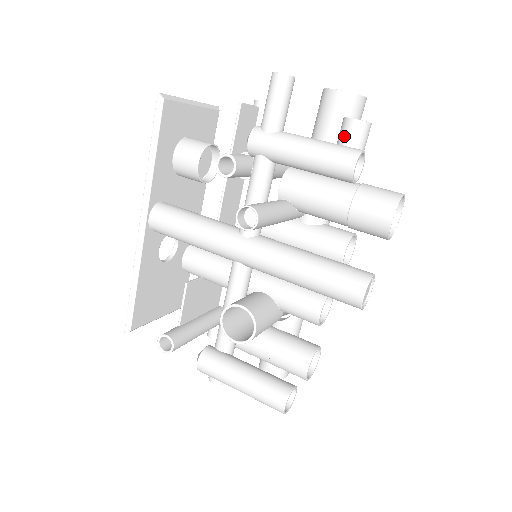
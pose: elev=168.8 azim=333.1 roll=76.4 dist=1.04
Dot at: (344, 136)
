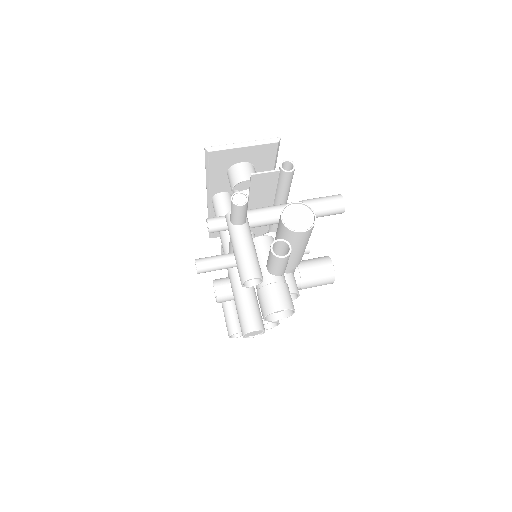
Dot at: (269, 252)
